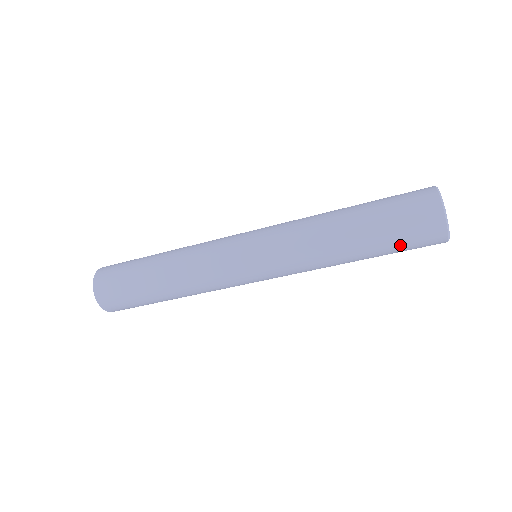
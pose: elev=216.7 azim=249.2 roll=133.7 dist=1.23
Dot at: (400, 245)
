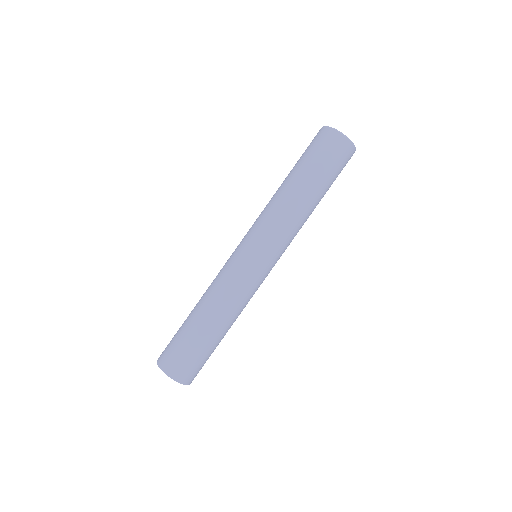
Dot at: (309, 154)
